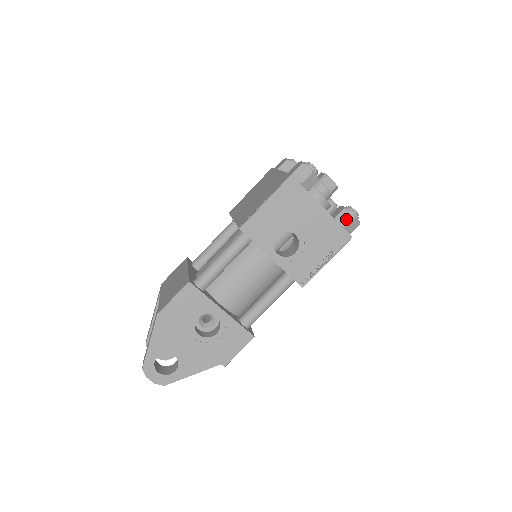
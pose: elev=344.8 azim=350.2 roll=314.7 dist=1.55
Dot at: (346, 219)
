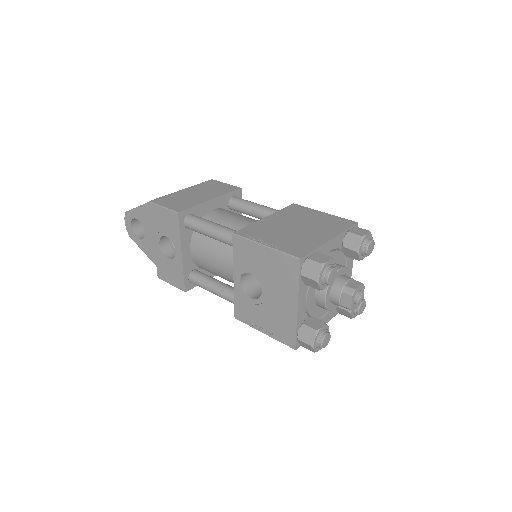
Dot at: (306, 336)
